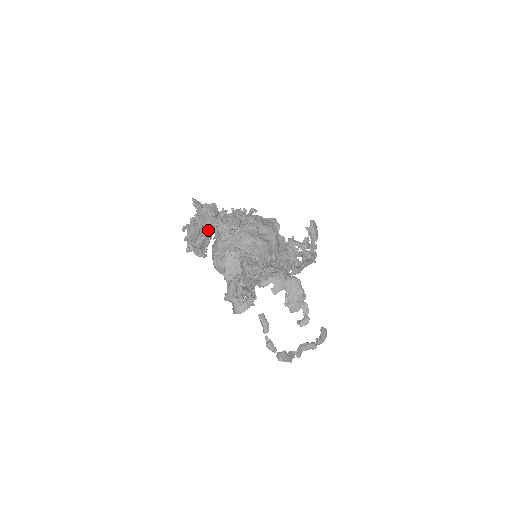
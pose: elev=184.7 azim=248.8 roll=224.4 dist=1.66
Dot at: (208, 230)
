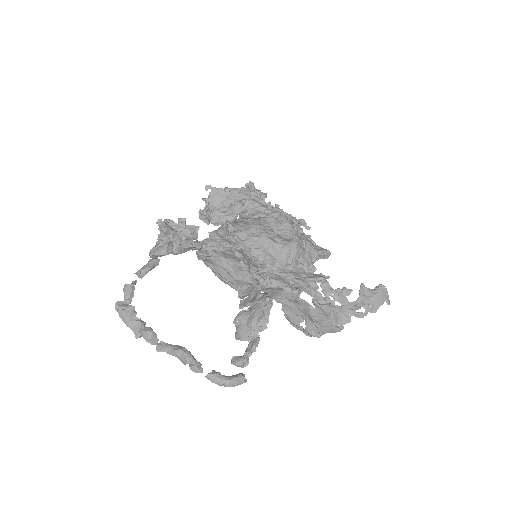
Dot at: occluded
